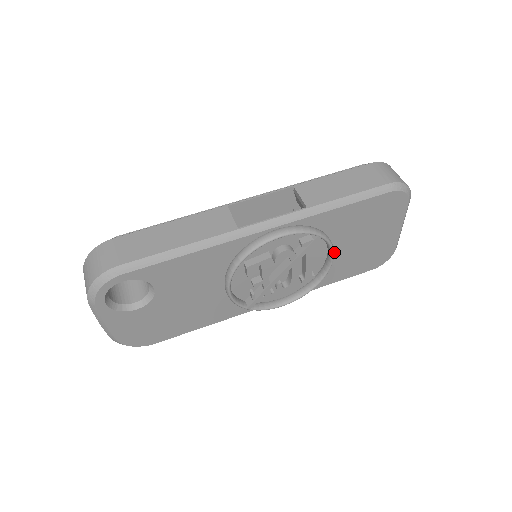
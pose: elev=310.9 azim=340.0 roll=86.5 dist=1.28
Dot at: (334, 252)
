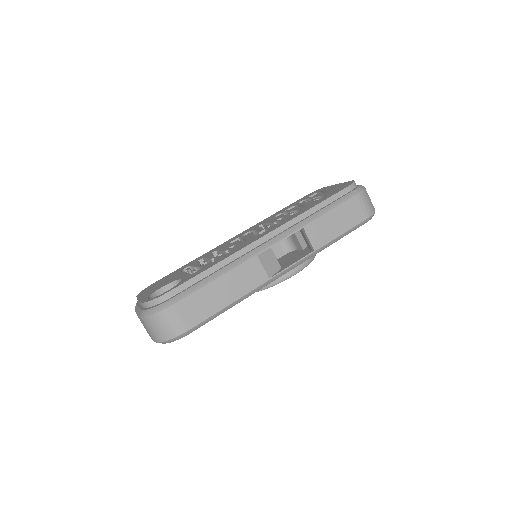
Dot at: occluded
